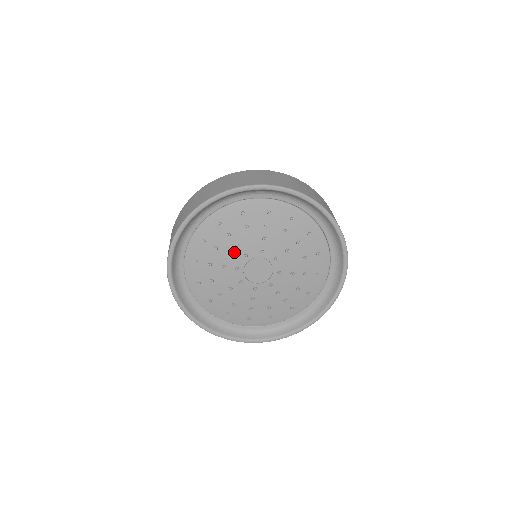
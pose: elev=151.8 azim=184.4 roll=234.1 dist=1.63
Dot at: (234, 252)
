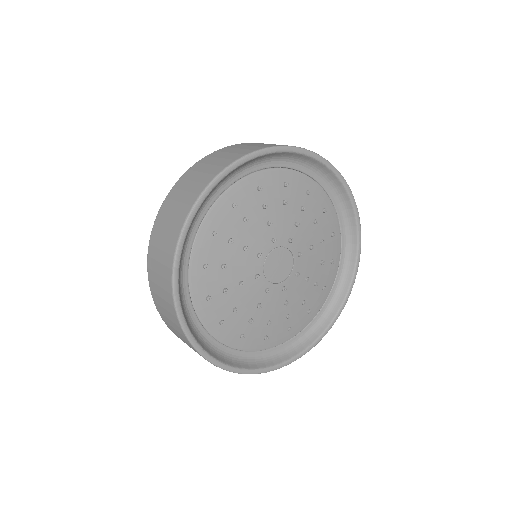
Dot at: (245, 259)
